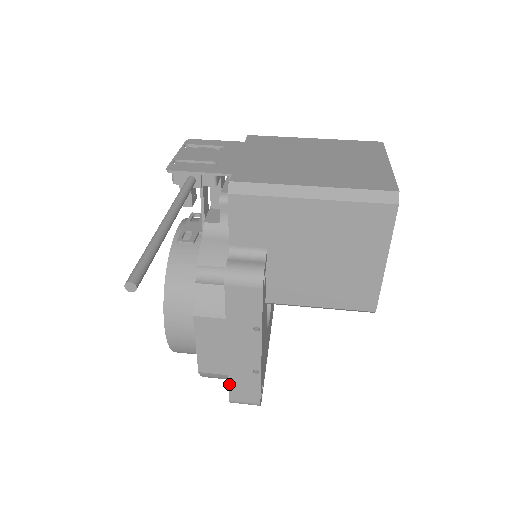
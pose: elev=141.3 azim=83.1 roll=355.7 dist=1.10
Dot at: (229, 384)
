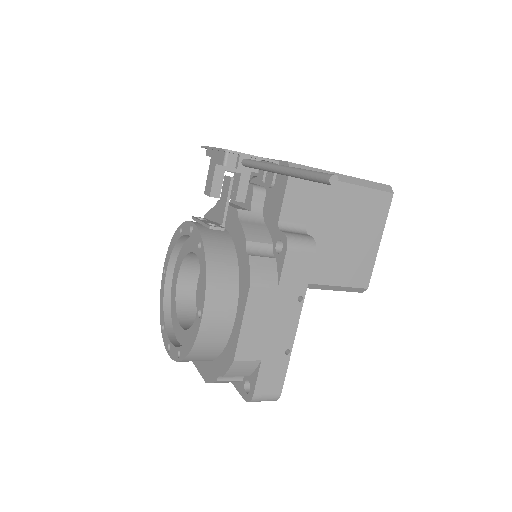
Dot at: (259, 373)
